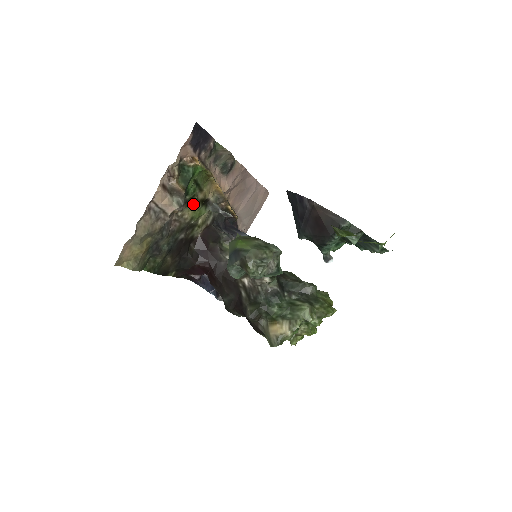
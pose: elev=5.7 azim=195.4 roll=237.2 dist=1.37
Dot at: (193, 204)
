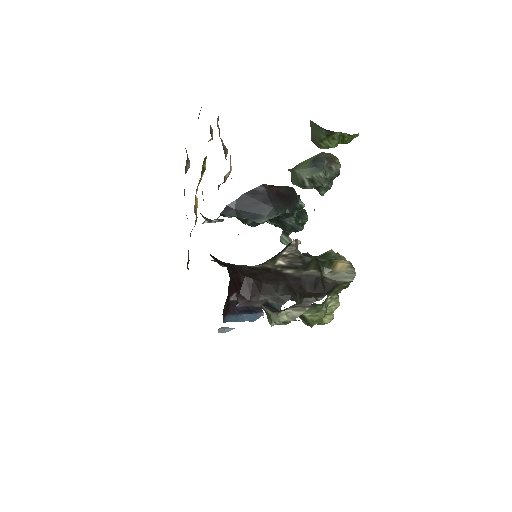
Dot at: occluded
